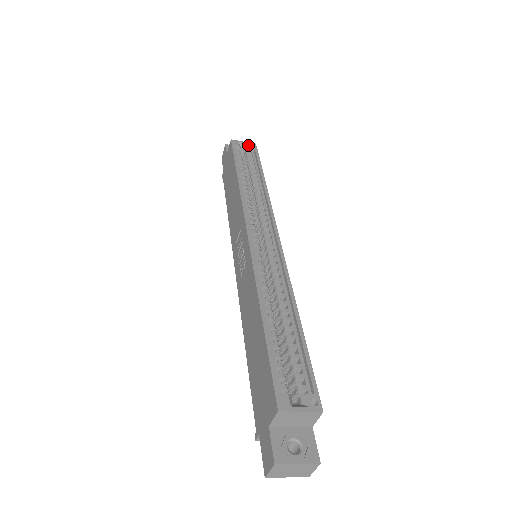
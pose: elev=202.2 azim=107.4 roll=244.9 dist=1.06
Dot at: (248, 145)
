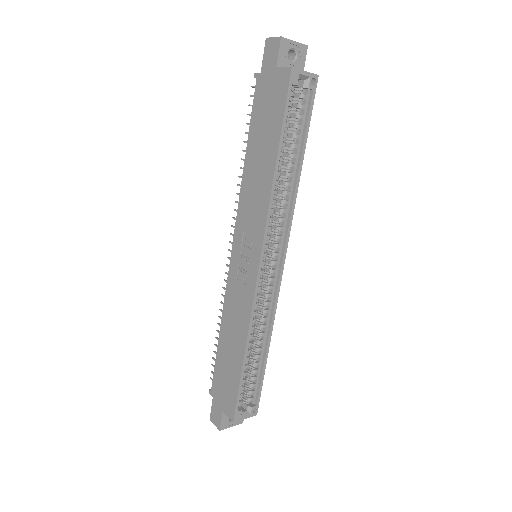
Dot at: (308, 79)
